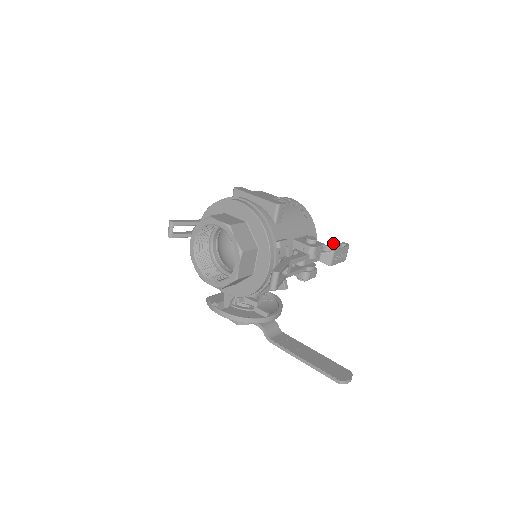
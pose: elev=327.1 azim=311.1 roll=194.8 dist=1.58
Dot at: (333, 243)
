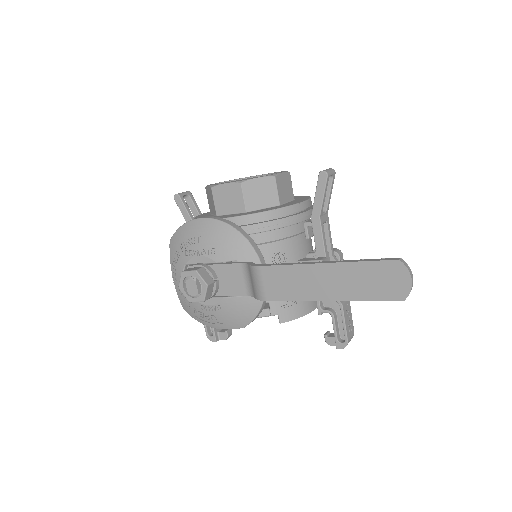
Dot at: occluded
